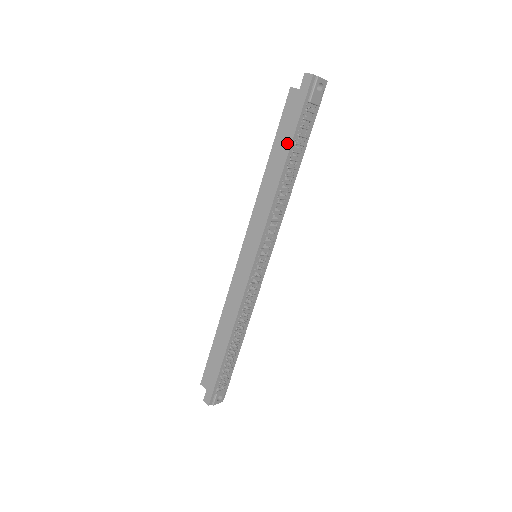
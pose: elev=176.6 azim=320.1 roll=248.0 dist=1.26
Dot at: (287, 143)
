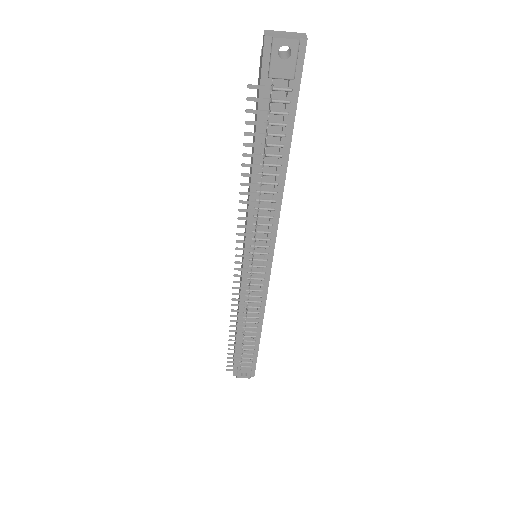
Dot at: (255, 132)
